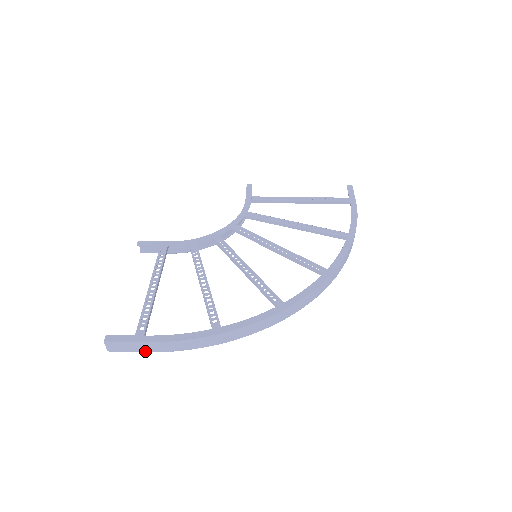
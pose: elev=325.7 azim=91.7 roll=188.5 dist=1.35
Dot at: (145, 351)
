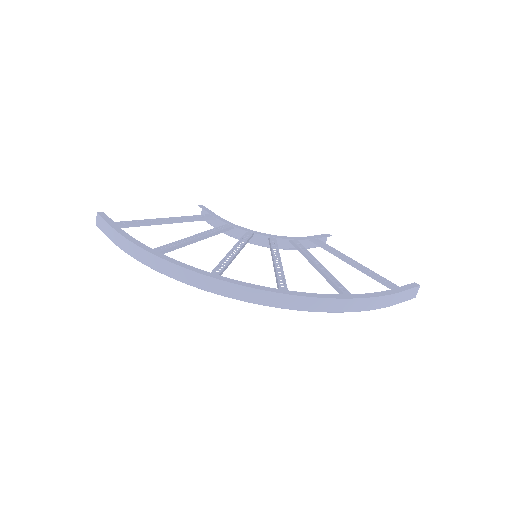
Dot at: (109, 237)
